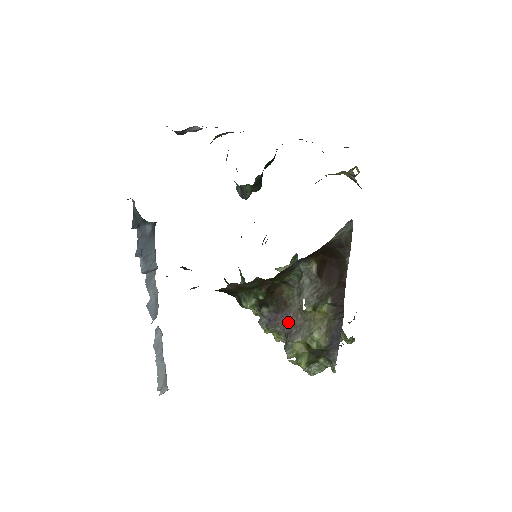
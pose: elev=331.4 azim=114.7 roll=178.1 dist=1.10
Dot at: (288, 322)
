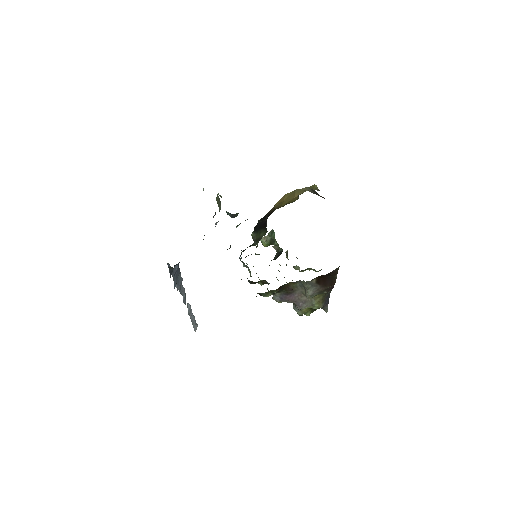
Dot at: (295, 299)
